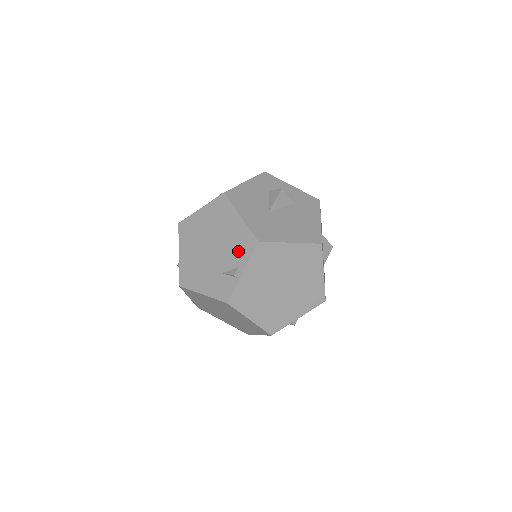
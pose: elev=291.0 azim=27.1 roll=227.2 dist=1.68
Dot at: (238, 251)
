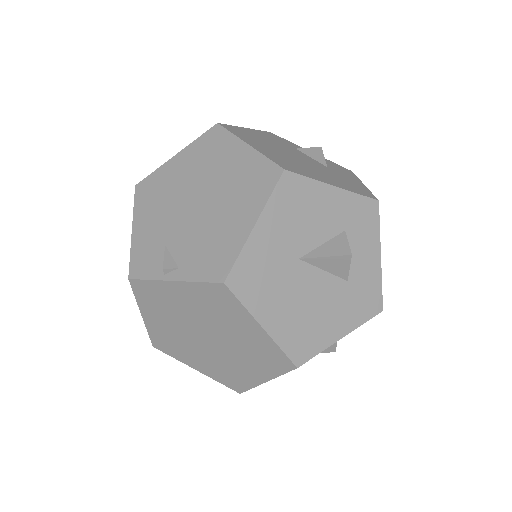
Dot at: (201, 254)
